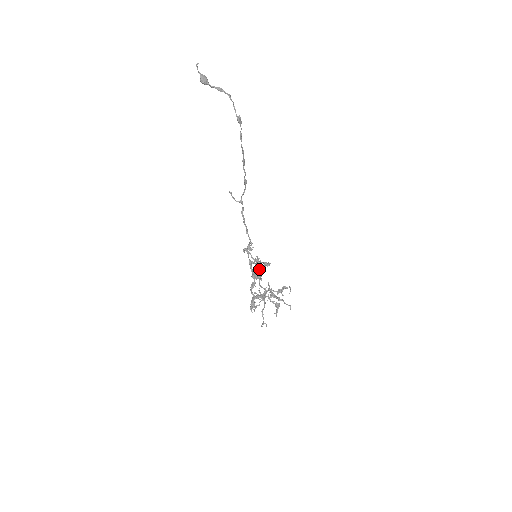
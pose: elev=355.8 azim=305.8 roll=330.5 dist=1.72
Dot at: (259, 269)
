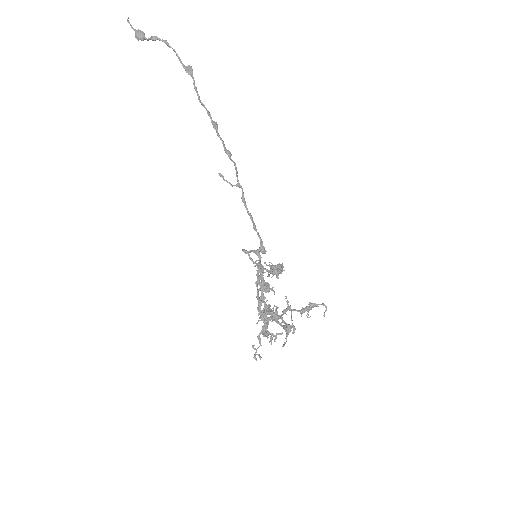
Dot at: (261, 275)
